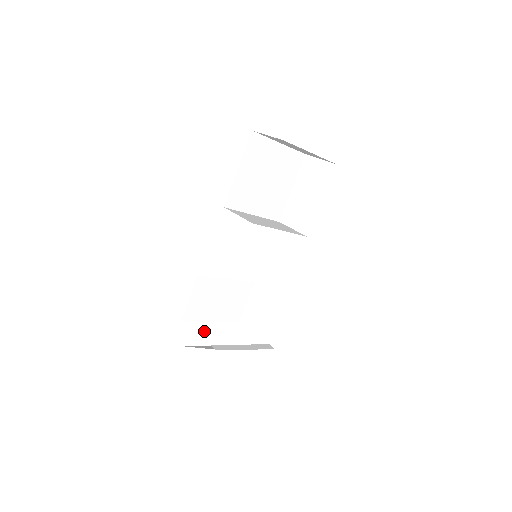
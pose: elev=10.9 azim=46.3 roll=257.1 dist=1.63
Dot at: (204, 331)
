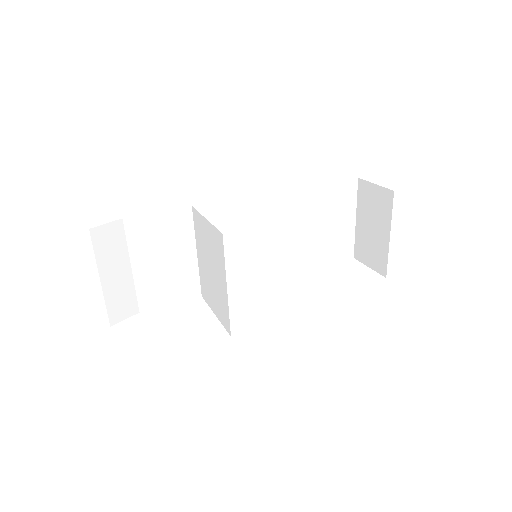
Dot at: (117, 262)
